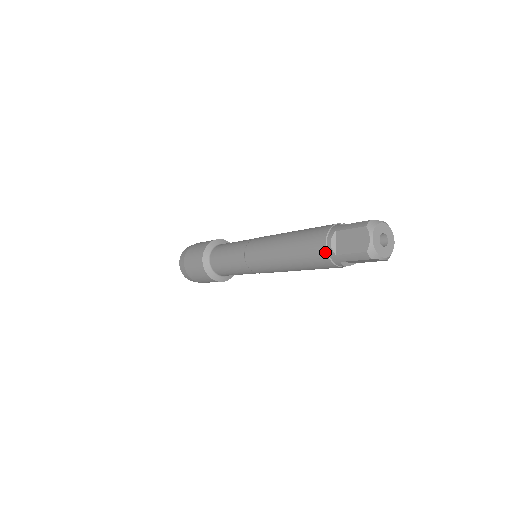
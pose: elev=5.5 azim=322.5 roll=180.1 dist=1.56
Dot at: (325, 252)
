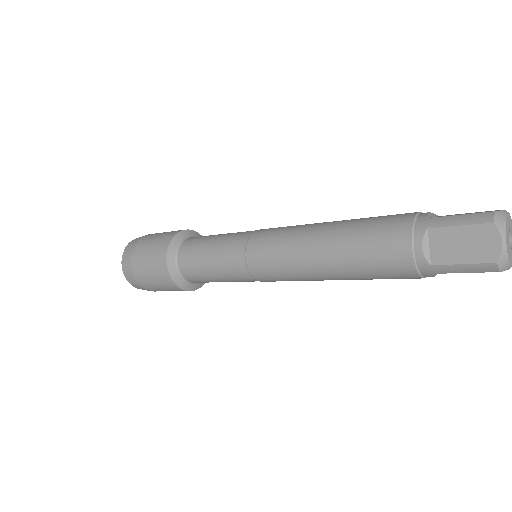
Dot at: (411, 261)
